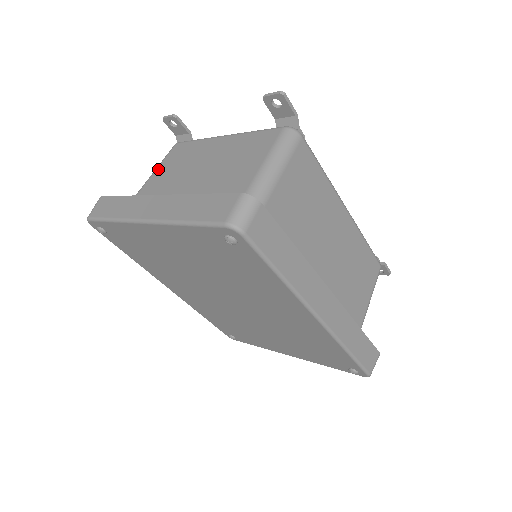
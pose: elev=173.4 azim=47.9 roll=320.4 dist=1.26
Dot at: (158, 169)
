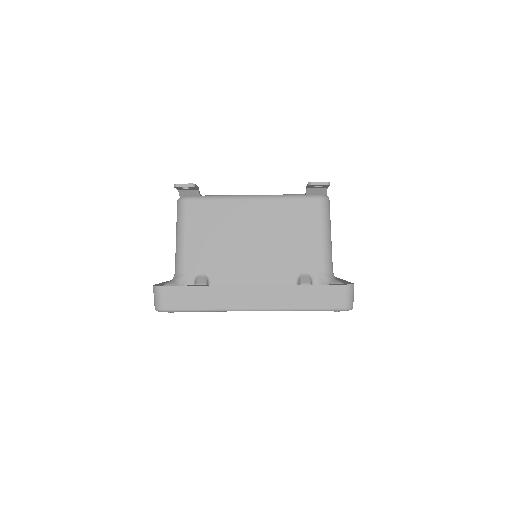
Dot at: (188, 235)
